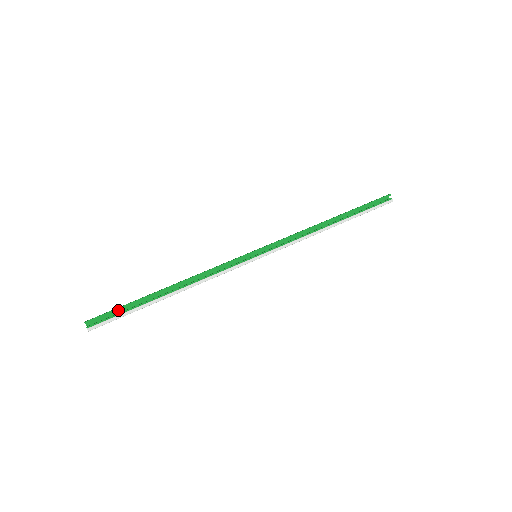
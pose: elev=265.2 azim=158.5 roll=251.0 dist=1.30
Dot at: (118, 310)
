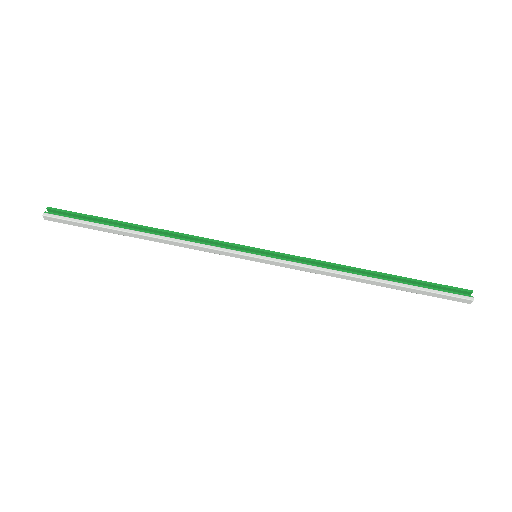
Dot at: (84, 219)
